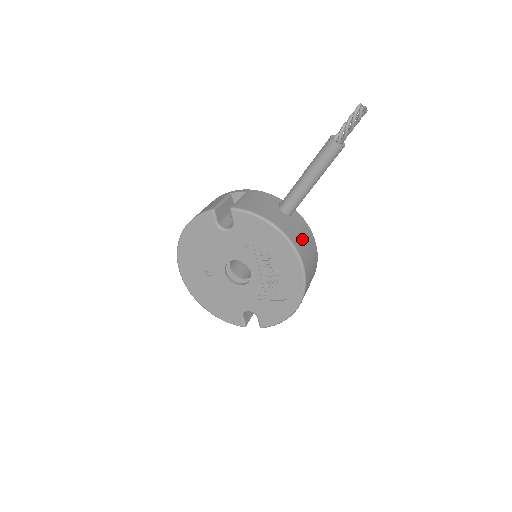
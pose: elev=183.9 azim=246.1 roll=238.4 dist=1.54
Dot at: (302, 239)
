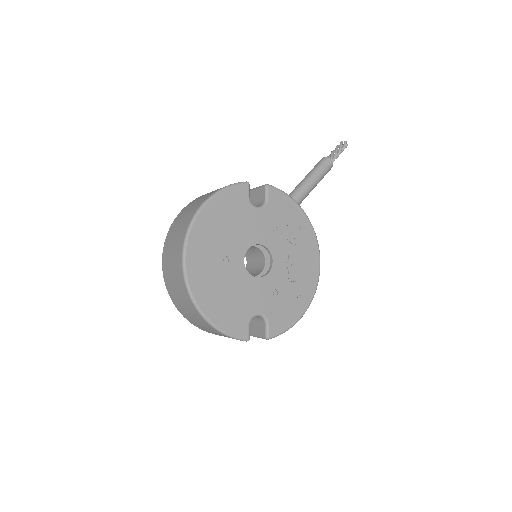
Dot at: occluded
